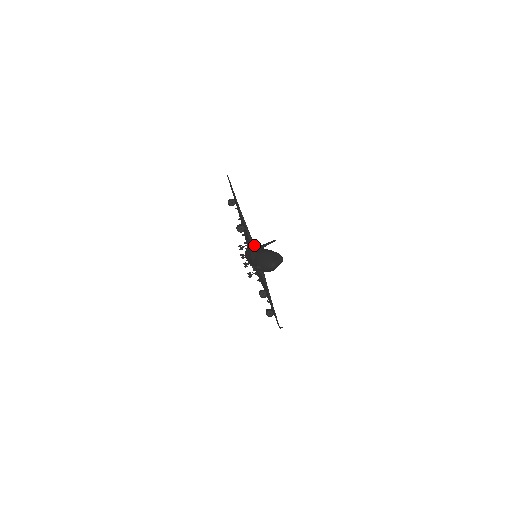
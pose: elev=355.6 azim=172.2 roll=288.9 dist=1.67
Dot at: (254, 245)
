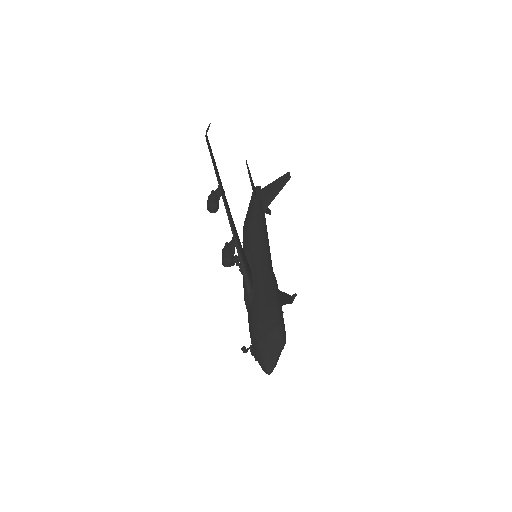
Dot at: (248, 280)
